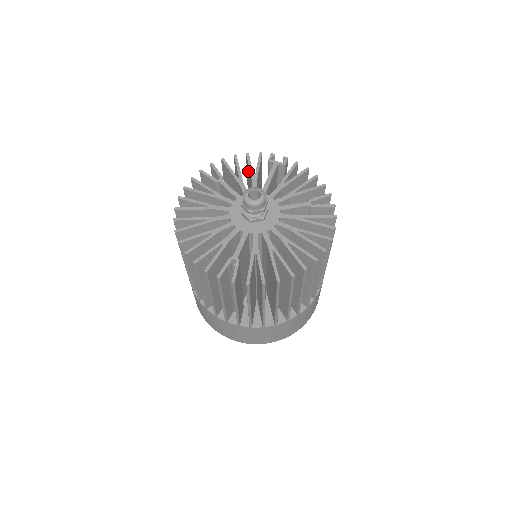
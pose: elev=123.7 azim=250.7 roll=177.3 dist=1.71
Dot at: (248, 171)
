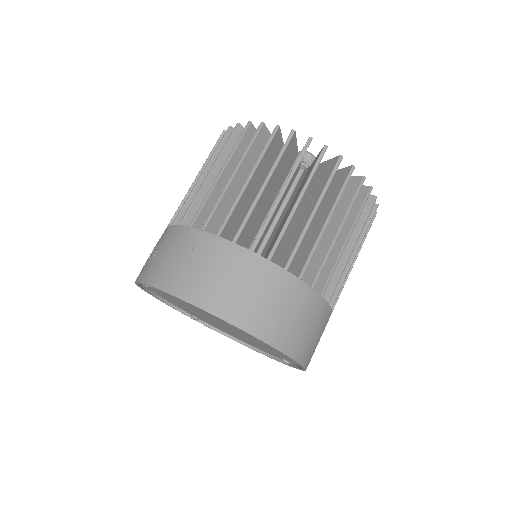
Dot at: occluded
